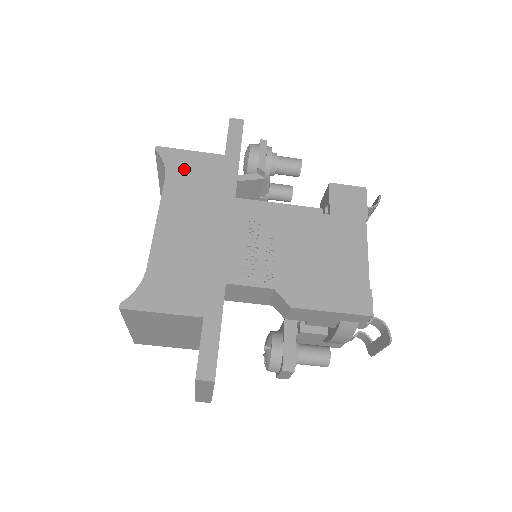
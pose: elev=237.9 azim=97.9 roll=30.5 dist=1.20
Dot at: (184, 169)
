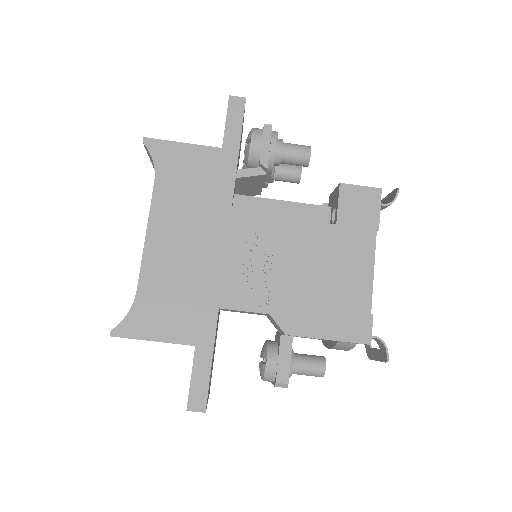
Dot at: (176, 168)
